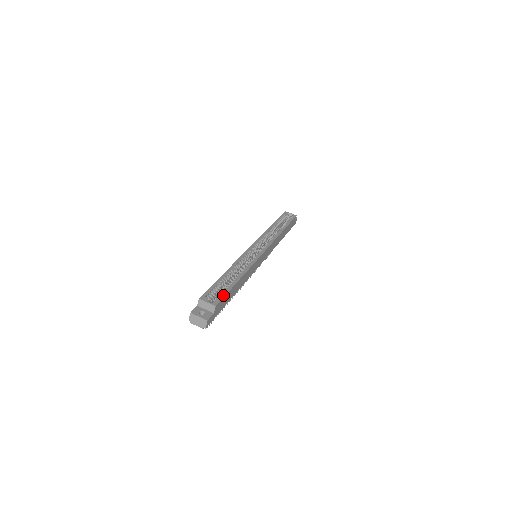
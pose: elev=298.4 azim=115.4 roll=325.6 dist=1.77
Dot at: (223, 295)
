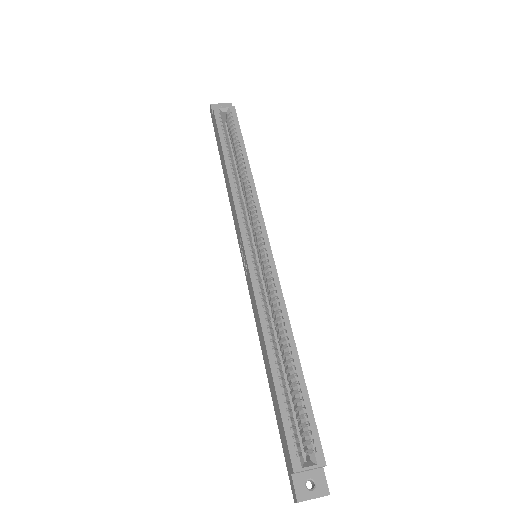
Dot at: (313, 426)
